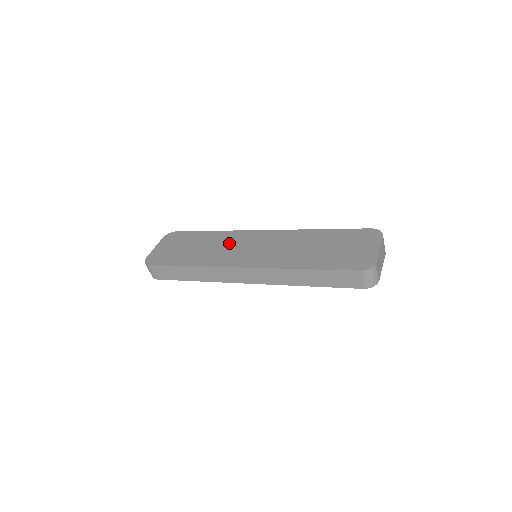
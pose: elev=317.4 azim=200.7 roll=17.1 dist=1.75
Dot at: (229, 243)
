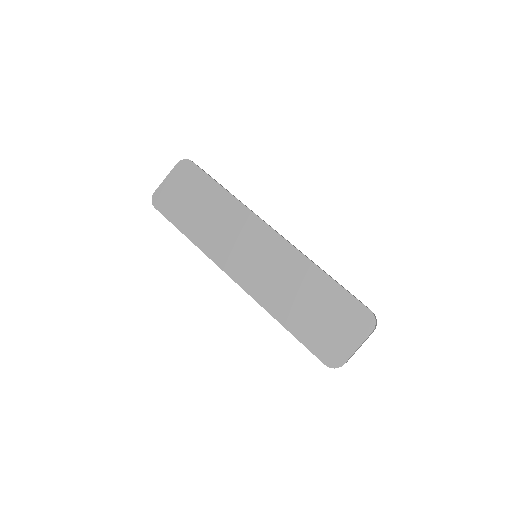
Dot at: (234, 228)
